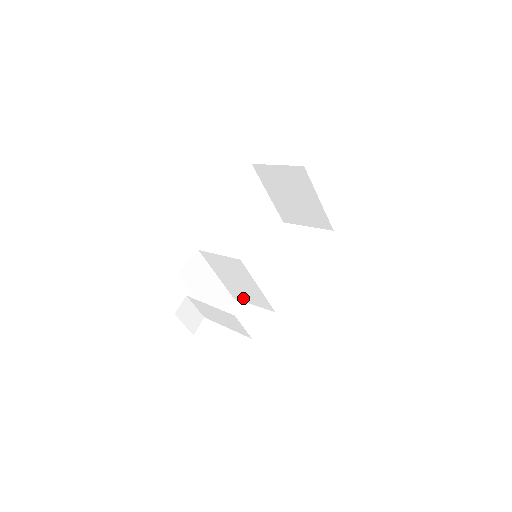
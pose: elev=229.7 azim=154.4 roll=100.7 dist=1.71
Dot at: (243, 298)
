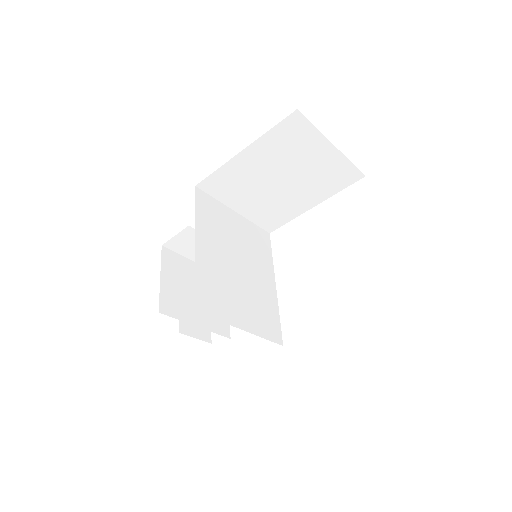
Dot at: occluded
